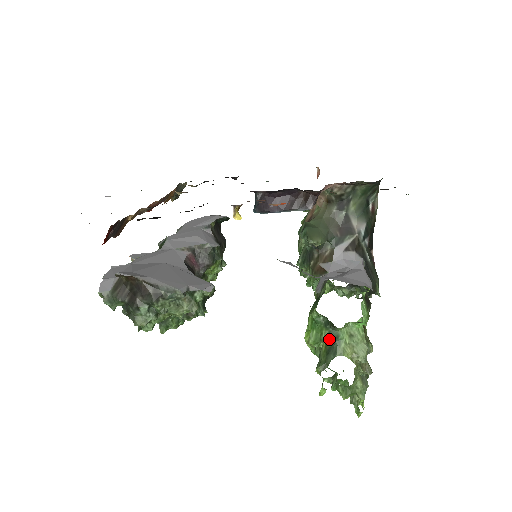
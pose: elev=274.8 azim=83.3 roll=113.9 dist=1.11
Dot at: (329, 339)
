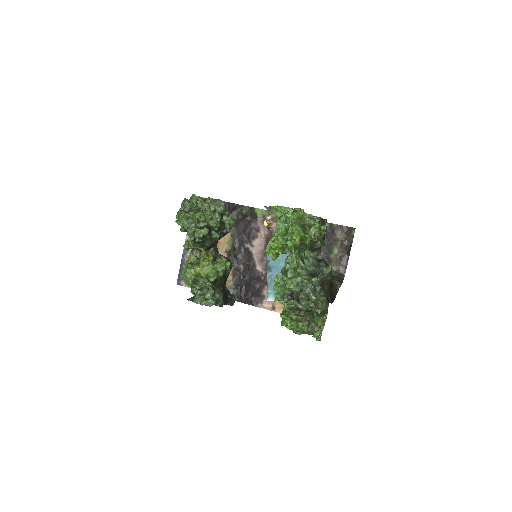
Dot at: occluded
